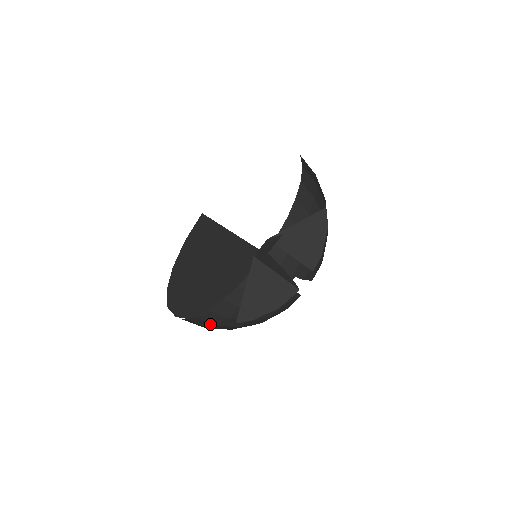
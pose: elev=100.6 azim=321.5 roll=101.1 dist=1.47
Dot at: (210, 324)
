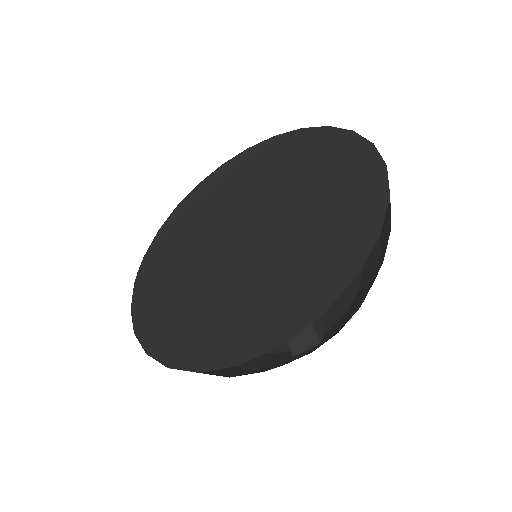
Dot at: occluded
